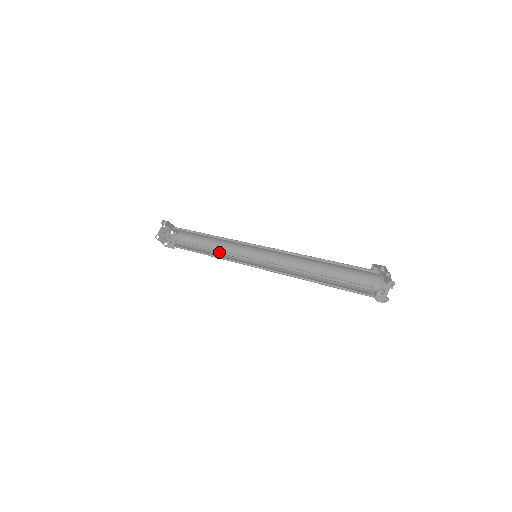
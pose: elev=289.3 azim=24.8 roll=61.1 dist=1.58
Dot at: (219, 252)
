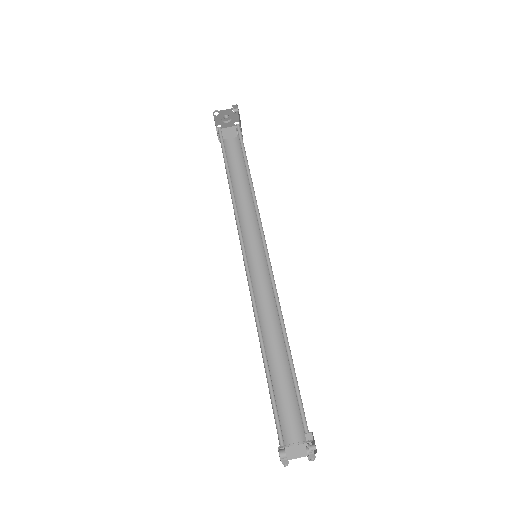
Dot at: (235, 207)
